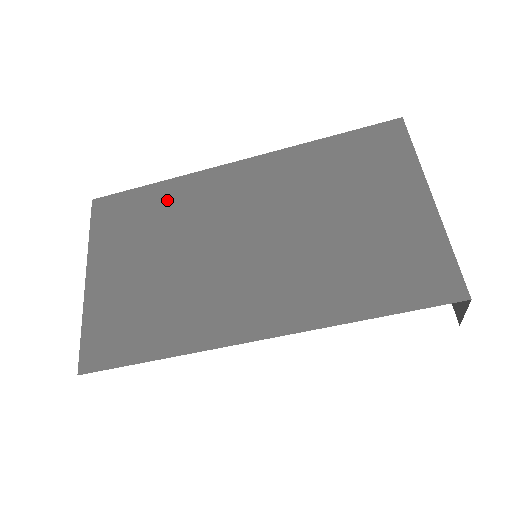
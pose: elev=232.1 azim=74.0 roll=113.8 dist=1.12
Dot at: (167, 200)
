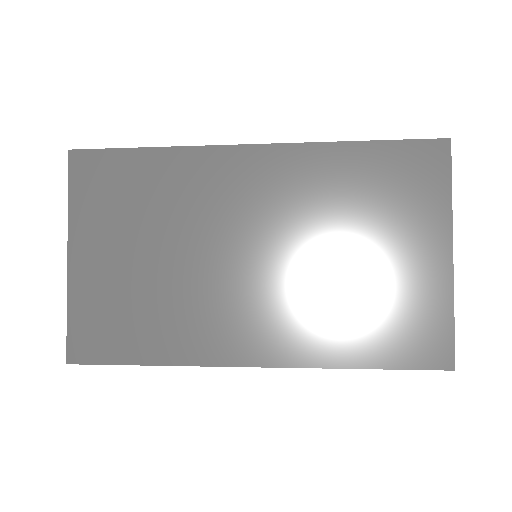
Dot at: (163, 177)
